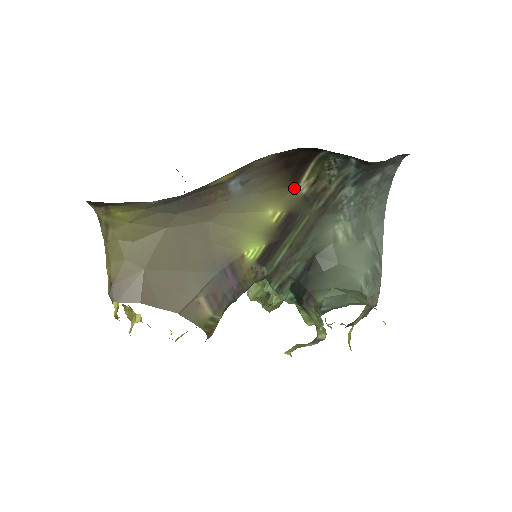
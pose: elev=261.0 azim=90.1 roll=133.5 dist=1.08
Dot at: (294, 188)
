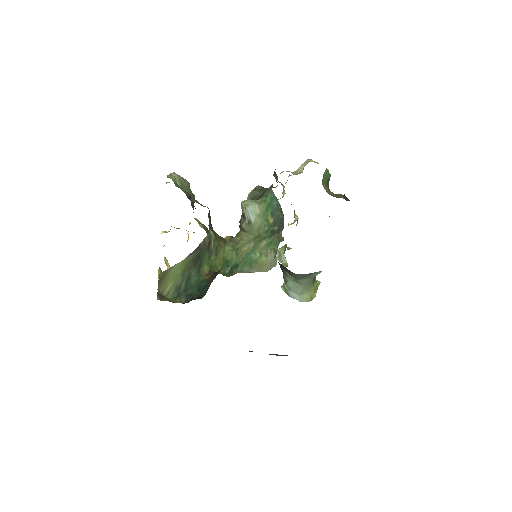
Dot at: occluded
